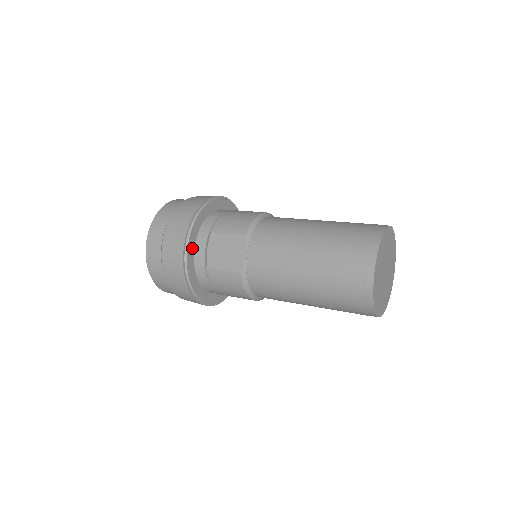
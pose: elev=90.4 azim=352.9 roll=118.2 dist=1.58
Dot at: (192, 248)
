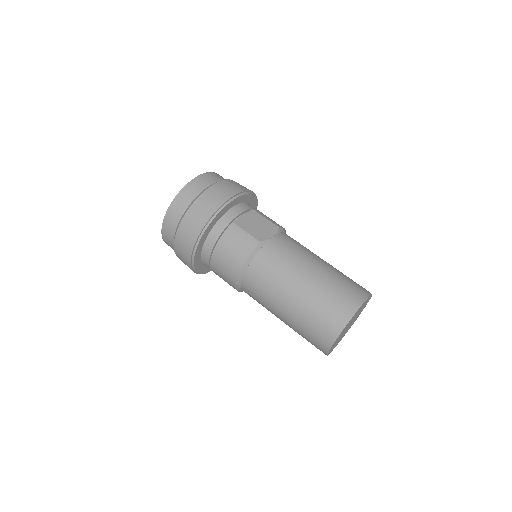
Dot at: (234, 204)
